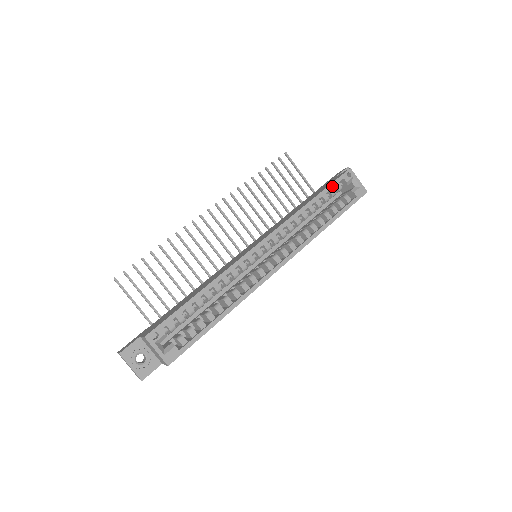
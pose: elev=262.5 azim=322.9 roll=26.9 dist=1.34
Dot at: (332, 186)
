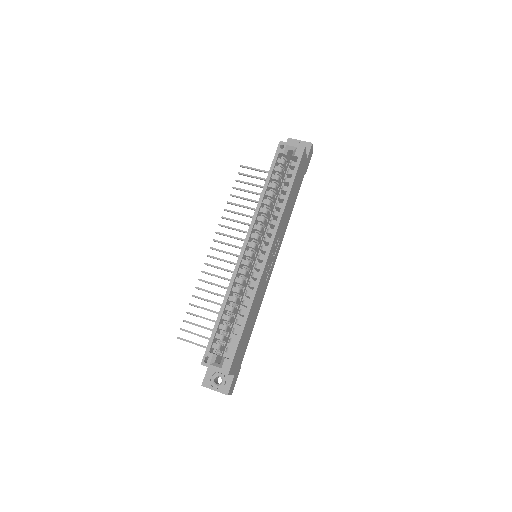
Dot at: (273, 165)
